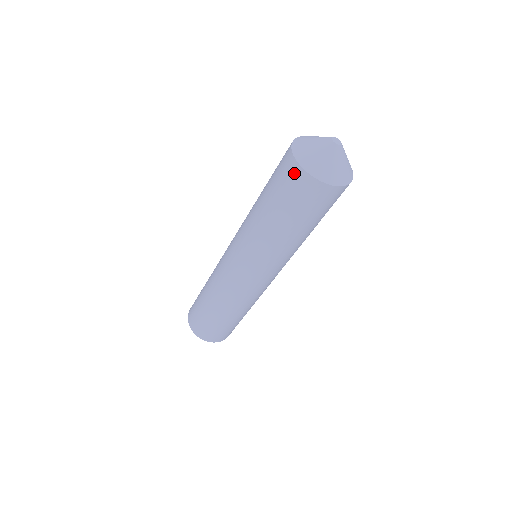
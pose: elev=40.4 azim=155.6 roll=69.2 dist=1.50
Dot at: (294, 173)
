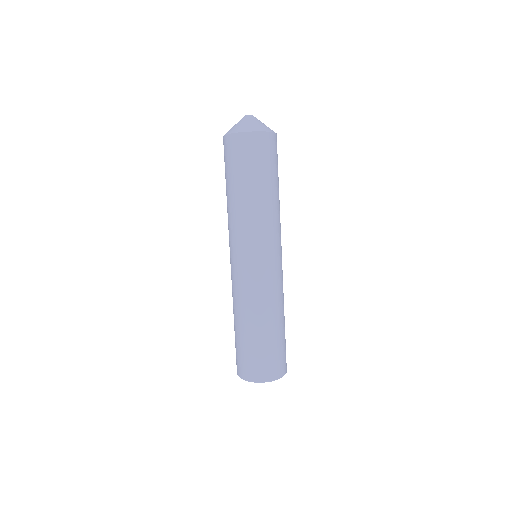
Dot at: (239, 141)
